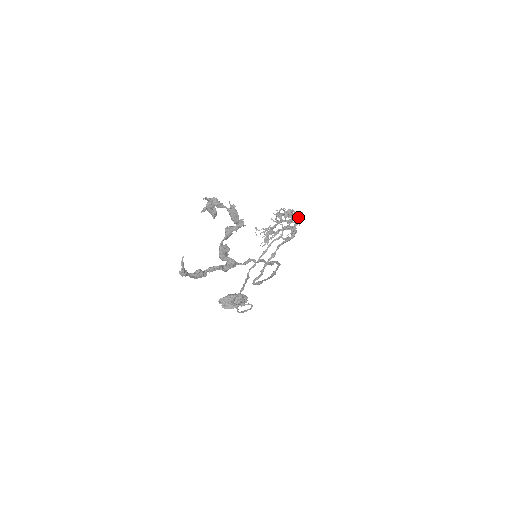
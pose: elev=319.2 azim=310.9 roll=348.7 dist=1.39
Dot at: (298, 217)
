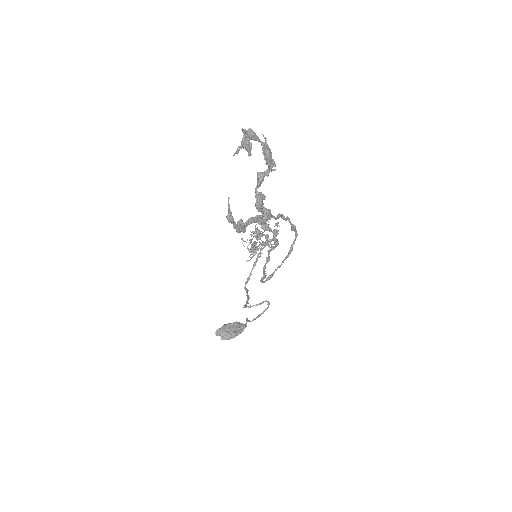
Dot at: (275, 229)
